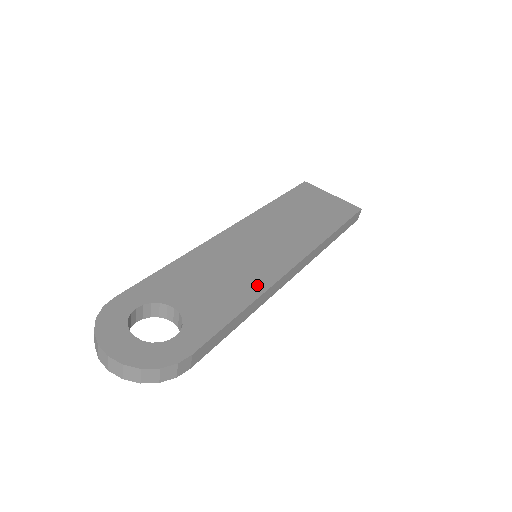
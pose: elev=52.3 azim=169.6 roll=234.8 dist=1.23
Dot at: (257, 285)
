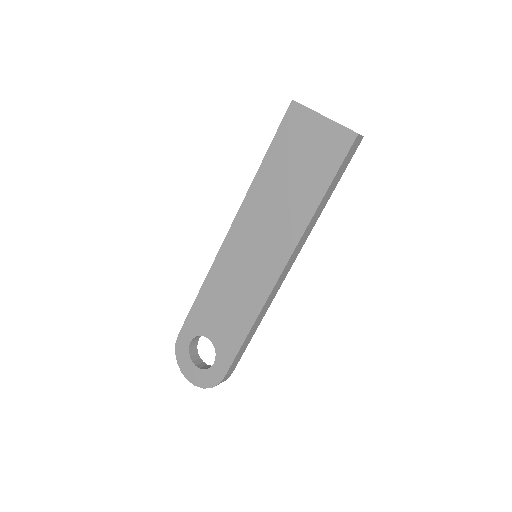
Dot at: (254, 306)
